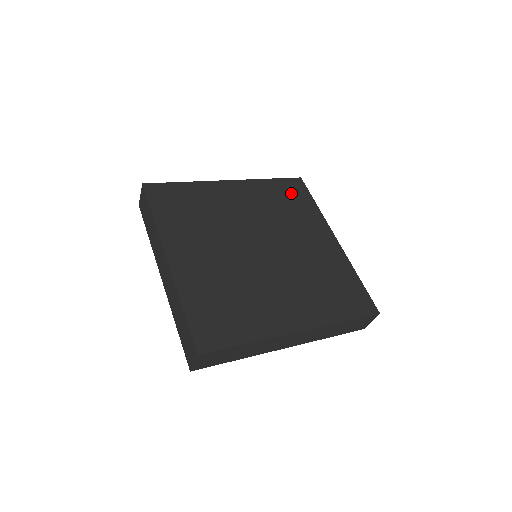
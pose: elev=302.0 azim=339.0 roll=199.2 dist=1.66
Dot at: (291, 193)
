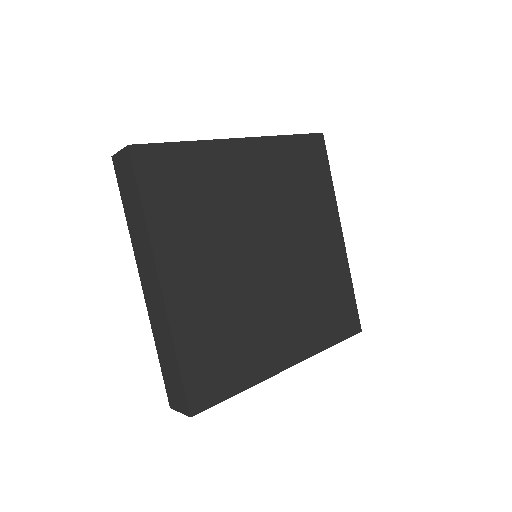
Dot at: (309, 161)
